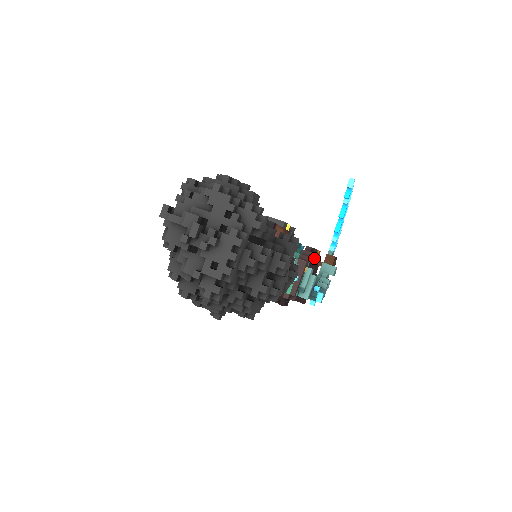
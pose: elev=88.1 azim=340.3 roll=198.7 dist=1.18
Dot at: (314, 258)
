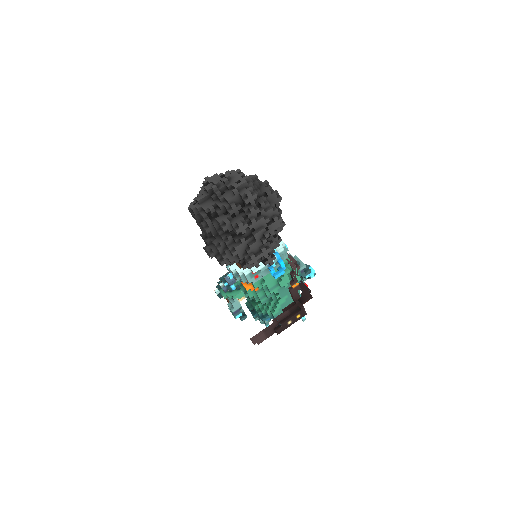
Dot at: occluded
